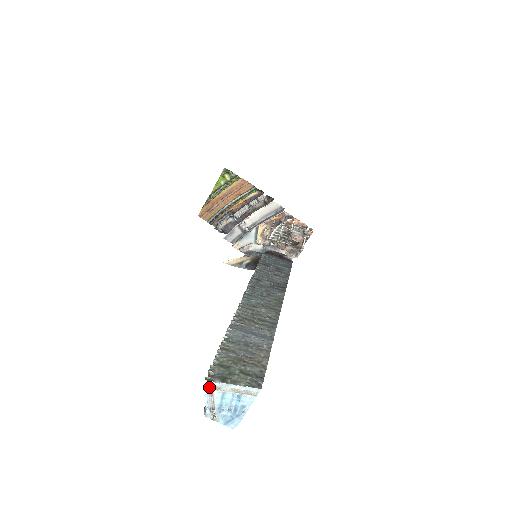
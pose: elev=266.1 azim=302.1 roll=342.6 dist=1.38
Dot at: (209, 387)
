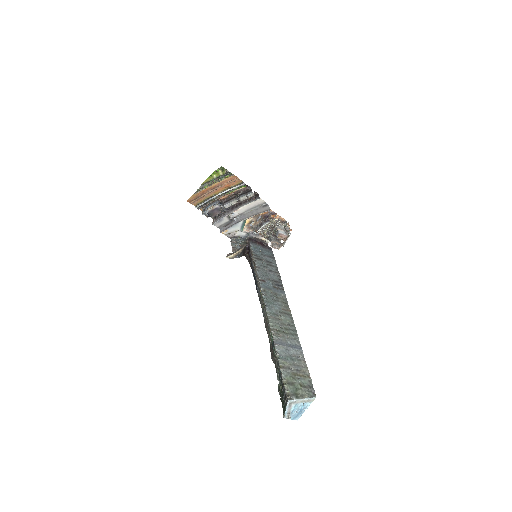
Dot at: (290, 403)
